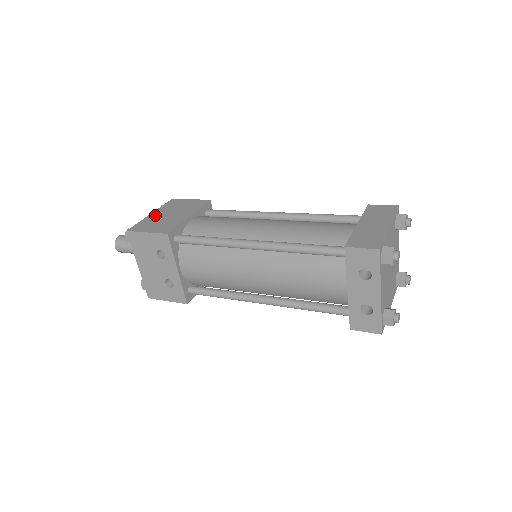
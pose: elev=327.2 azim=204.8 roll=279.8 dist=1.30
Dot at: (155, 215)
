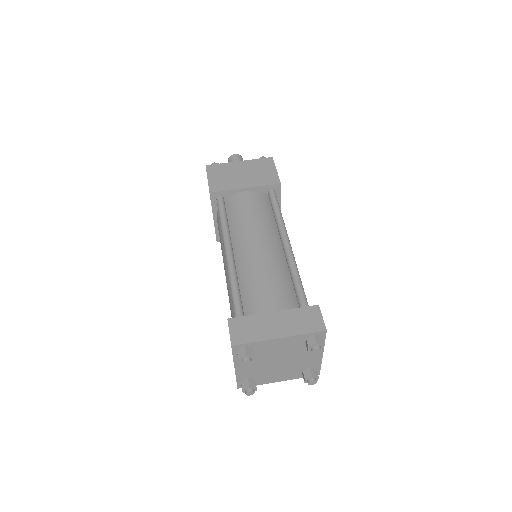
Dot at: (237, 165)
